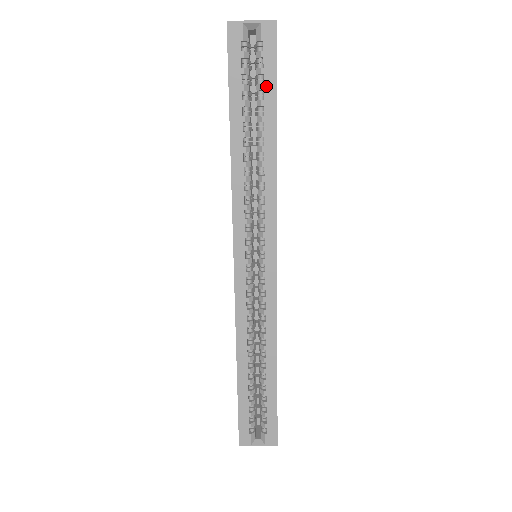
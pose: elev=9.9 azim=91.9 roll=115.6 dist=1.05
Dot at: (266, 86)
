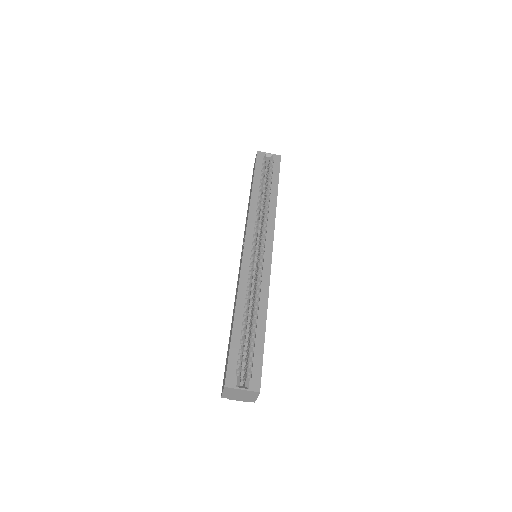
Dot at: (274, 175)
